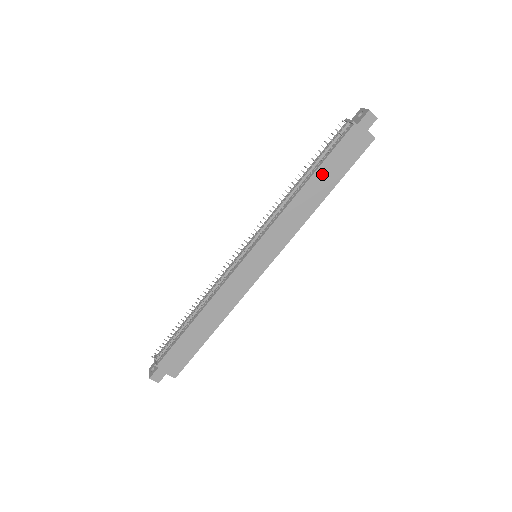
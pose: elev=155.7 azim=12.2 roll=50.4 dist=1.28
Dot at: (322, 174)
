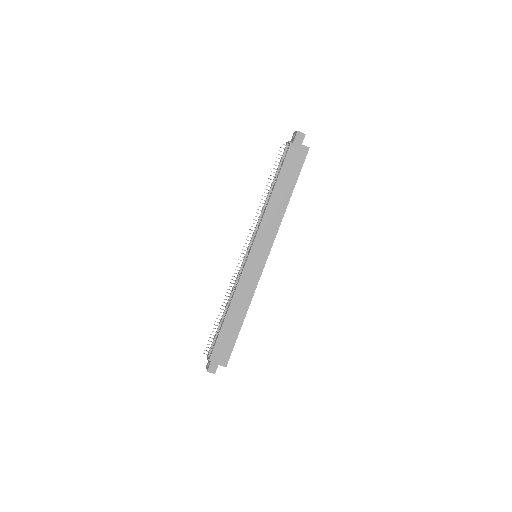
Dot at: (281, 183)
